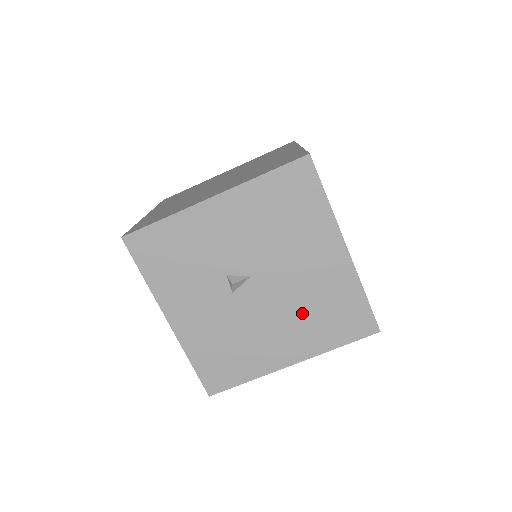
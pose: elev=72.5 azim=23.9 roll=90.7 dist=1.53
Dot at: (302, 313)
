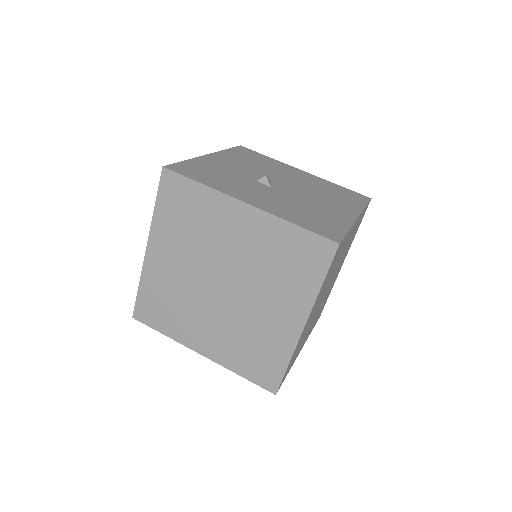
Dot at: (323, 194)
